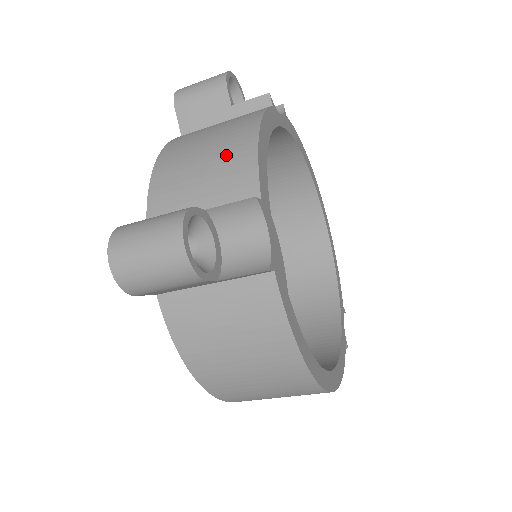
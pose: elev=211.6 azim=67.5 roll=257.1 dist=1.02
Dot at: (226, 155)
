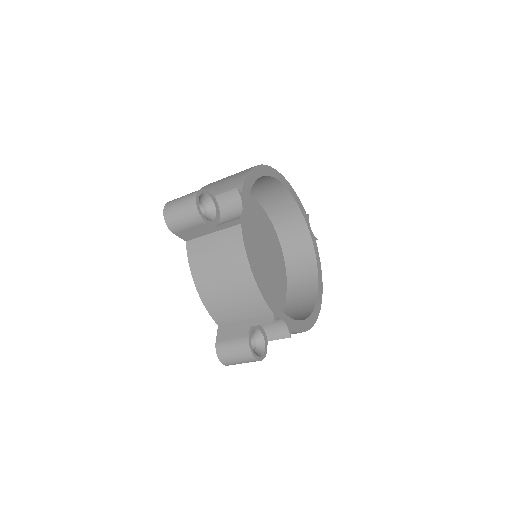
Dot at: (242, 292)
